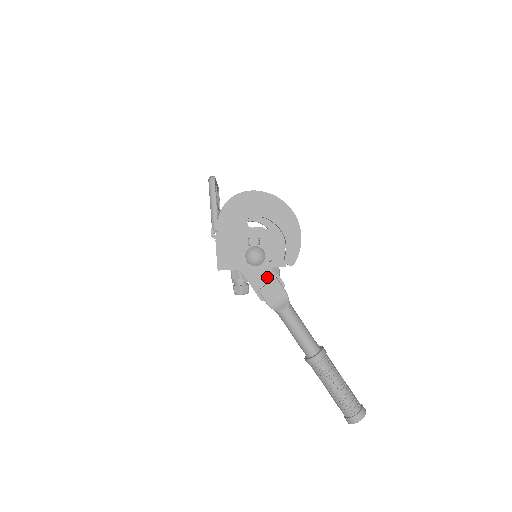
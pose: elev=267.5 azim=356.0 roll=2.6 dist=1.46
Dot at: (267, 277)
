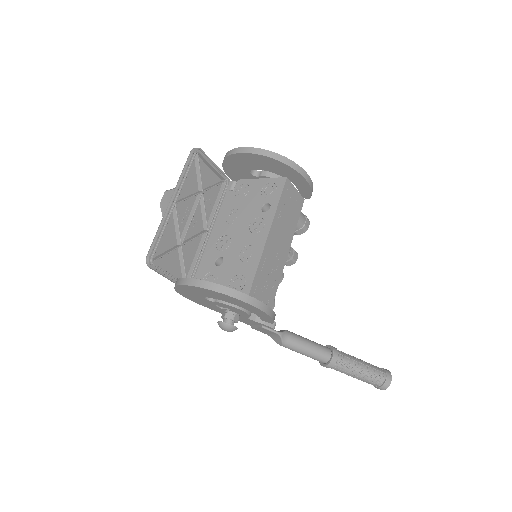
Dot at: (253, 323)
